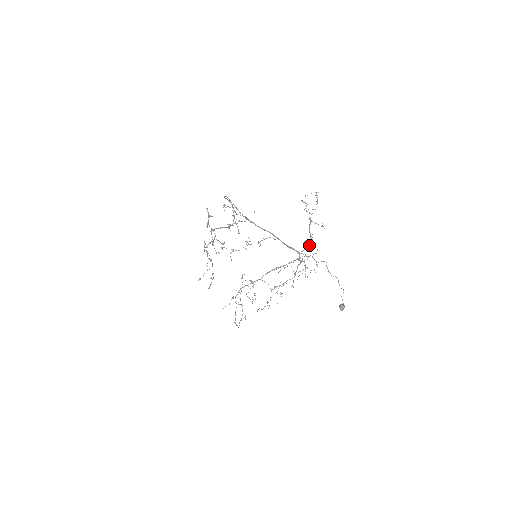
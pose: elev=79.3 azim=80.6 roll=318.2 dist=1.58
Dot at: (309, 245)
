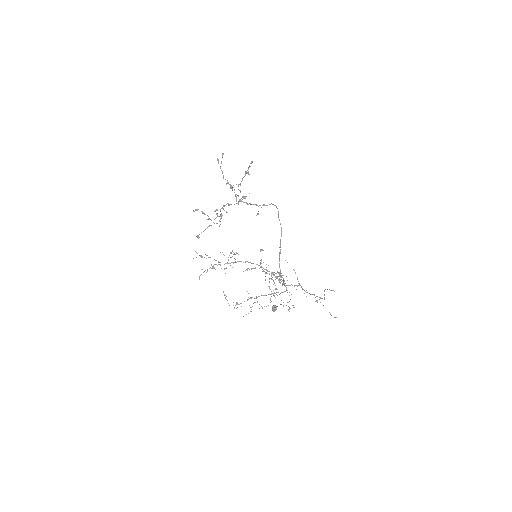
Dot at: (296, 285)
